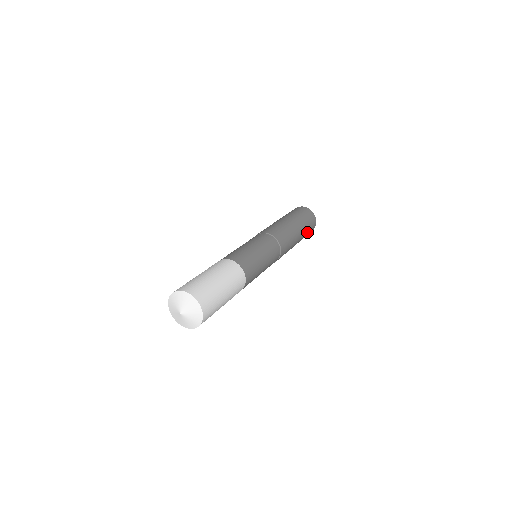
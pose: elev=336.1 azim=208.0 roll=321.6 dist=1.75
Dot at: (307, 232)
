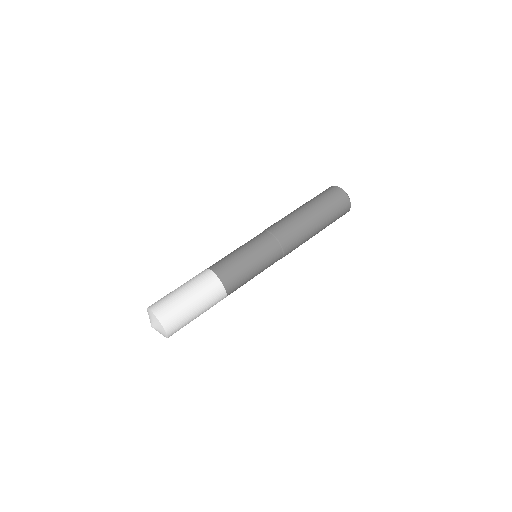
Dot at: (333, 220)
